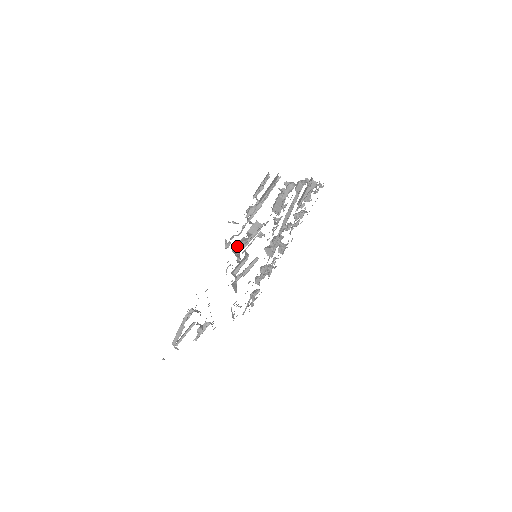
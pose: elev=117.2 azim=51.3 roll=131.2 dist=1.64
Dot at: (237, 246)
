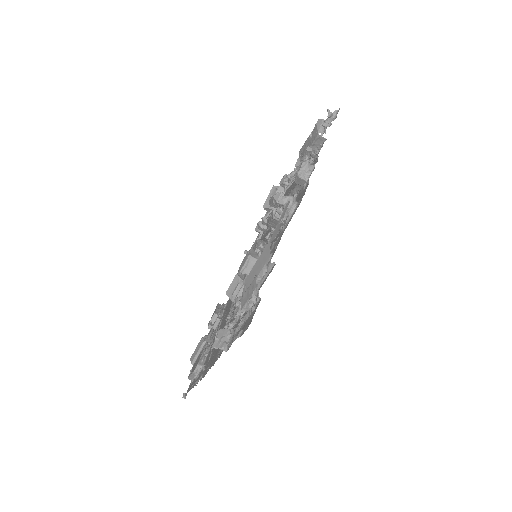
Dot at: (231, 289)
